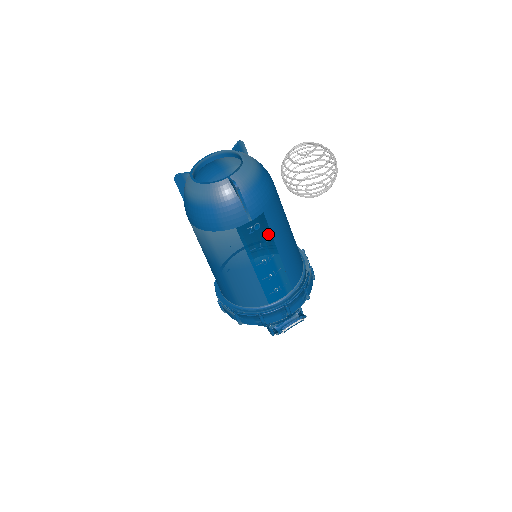
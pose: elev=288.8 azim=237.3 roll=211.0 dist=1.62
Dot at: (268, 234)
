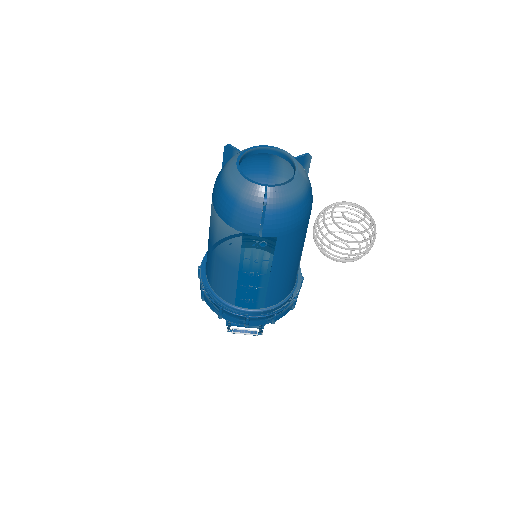
Dot at: (270, 255)
